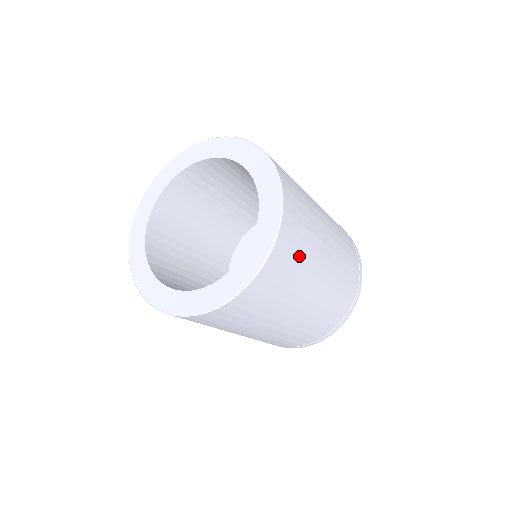
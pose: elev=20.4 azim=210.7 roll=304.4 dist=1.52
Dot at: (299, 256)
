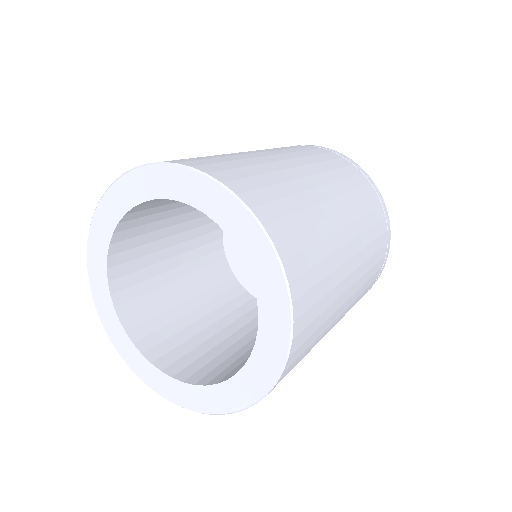
Dot at: occluded
